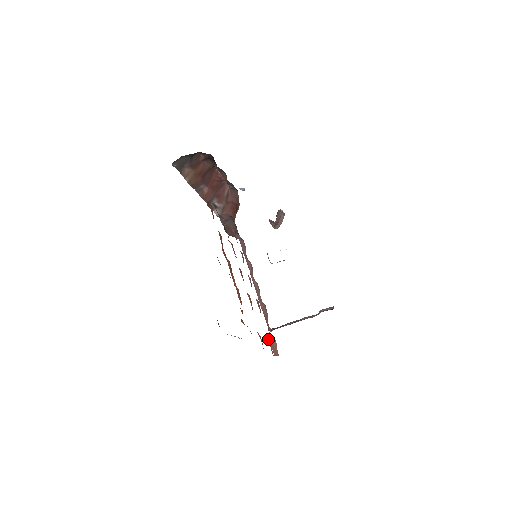
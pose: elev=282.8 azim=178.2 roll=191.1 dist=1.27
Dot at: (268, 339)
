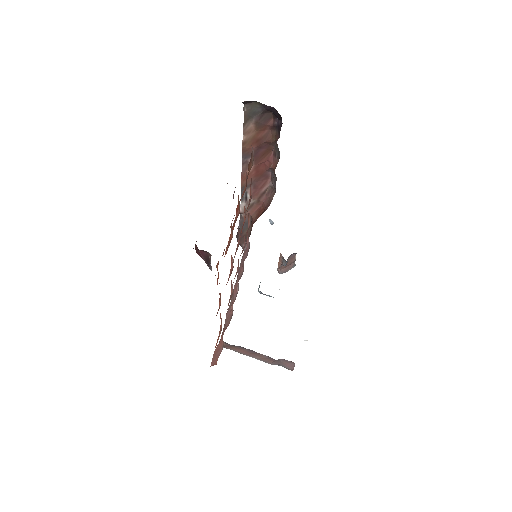
Dot at: (221, 327)
